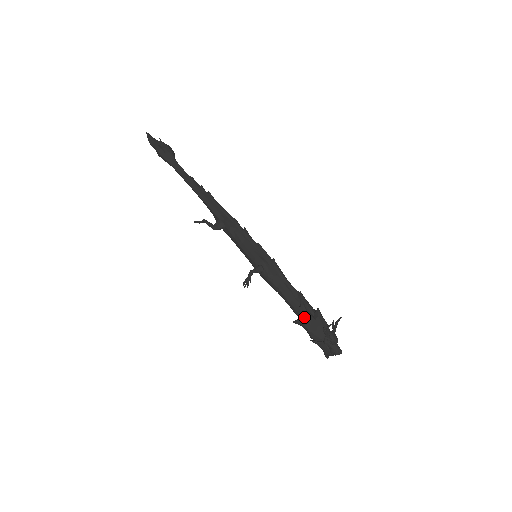
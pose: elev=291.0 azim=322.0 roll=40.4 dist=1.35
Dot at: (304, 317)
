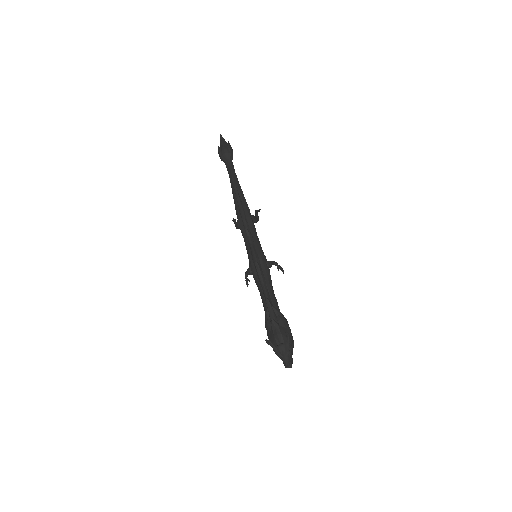
Dot at: (265, 325)
